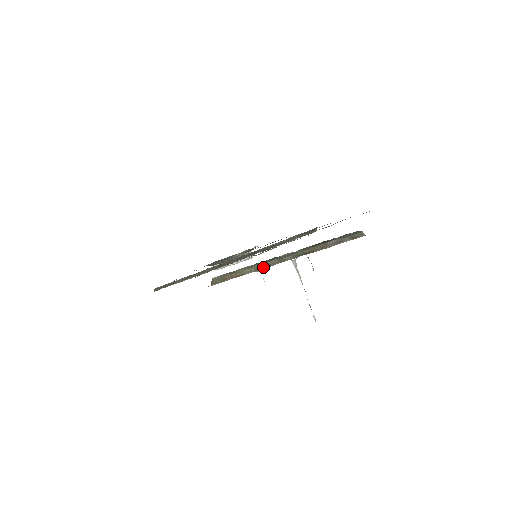
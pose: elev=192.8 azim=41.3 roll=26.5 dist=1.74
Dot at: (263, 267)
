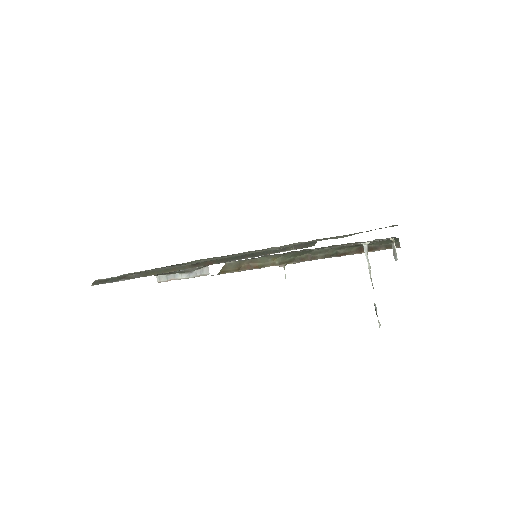
Dot at: (289, 261)
